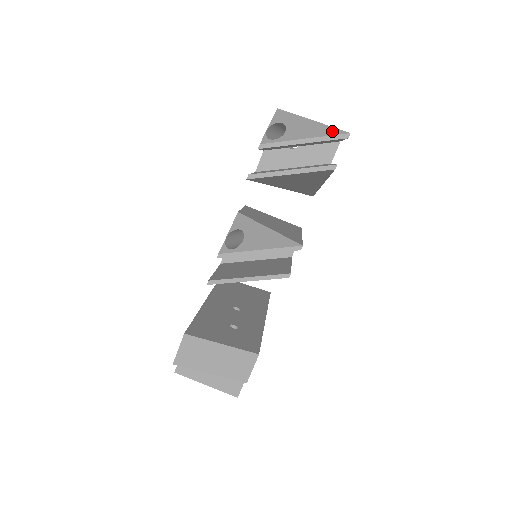
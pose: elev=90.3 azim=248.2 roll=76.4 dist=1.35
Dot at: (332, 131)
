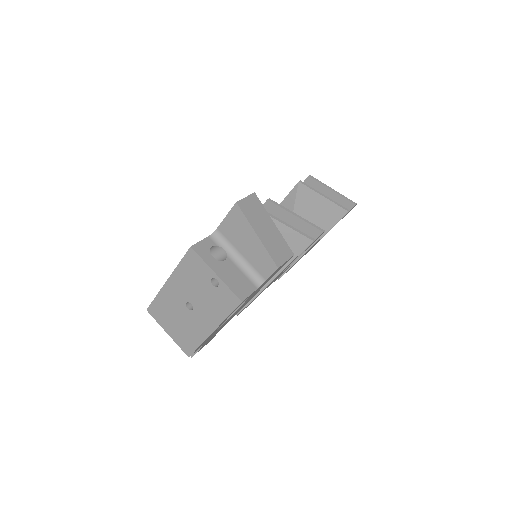
Dot at: occluded
